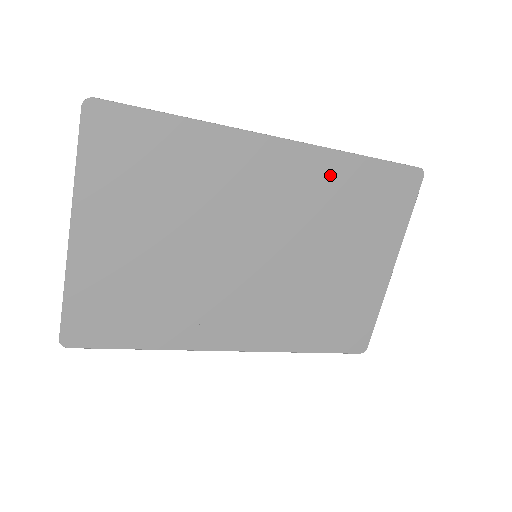
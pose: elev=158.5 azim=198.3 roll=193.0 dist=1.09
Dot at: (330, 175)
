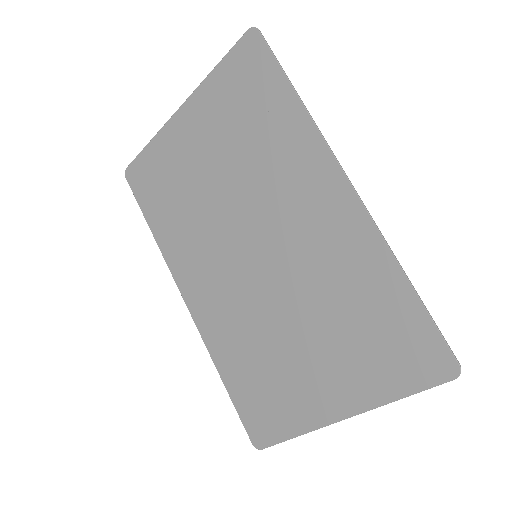
Dot at: (362, 260)
